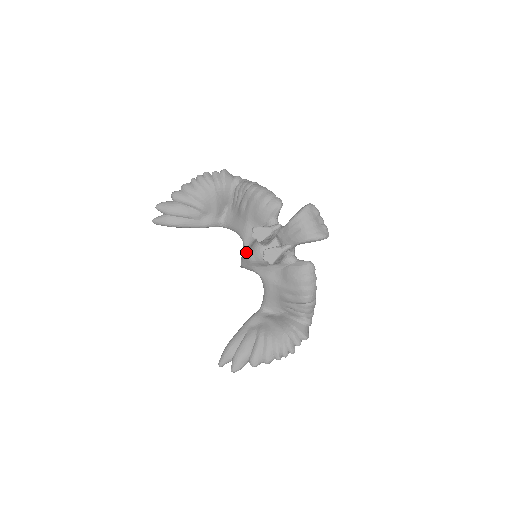
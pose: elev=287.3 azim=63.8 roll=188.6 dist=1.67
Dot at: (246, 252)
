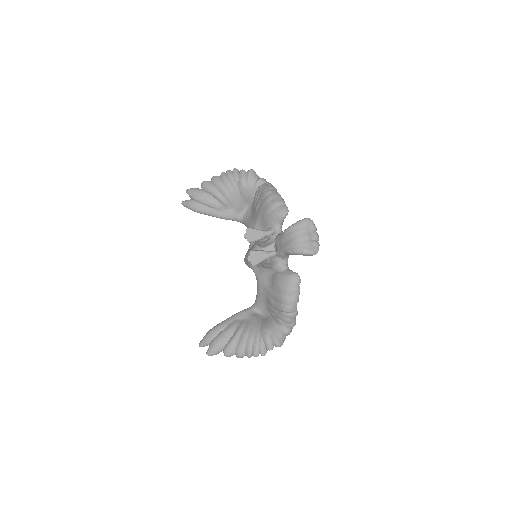
Dot at: (249, 250)
